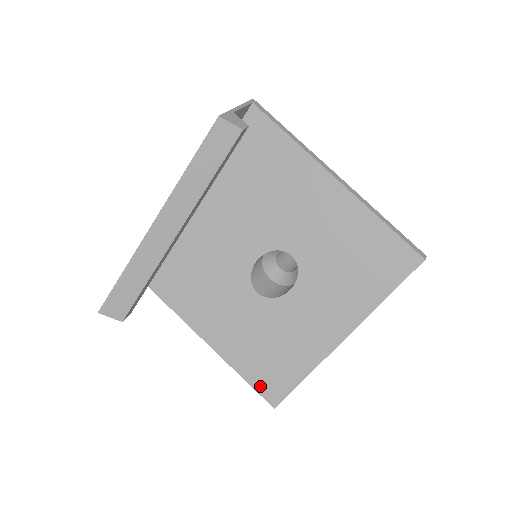
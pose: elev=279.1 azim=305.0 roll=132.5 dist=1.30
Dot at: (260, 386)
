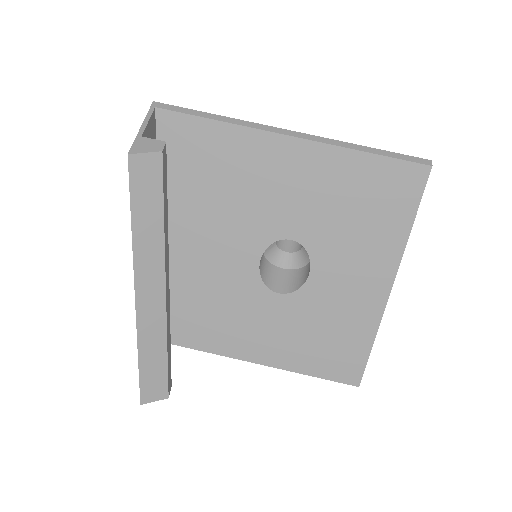
Dot at: (333, 375)
